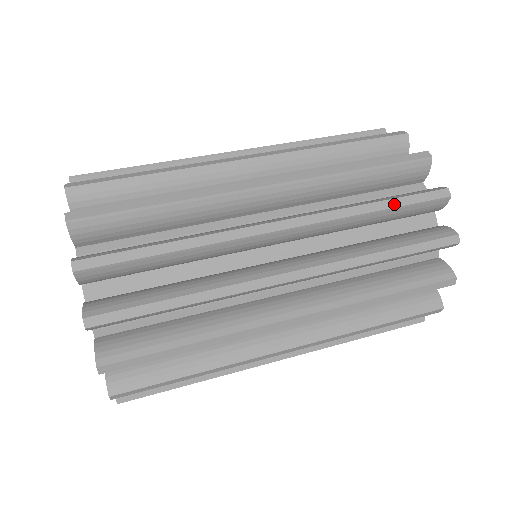
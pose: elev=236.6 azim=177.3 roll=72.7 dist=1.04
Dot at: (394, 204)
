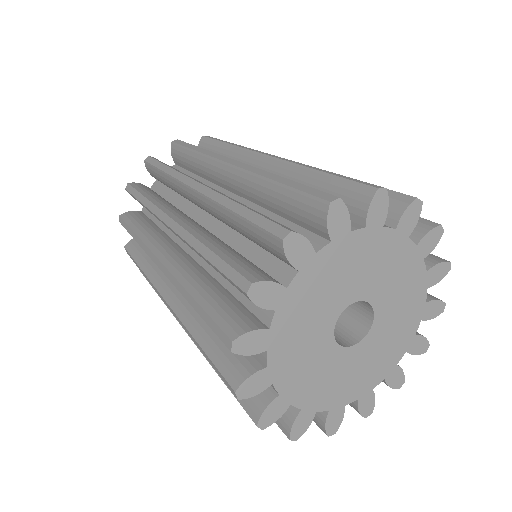
Dot at: (205, 356)
